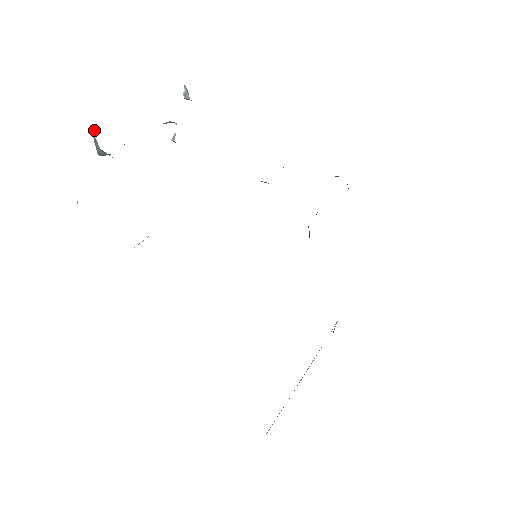
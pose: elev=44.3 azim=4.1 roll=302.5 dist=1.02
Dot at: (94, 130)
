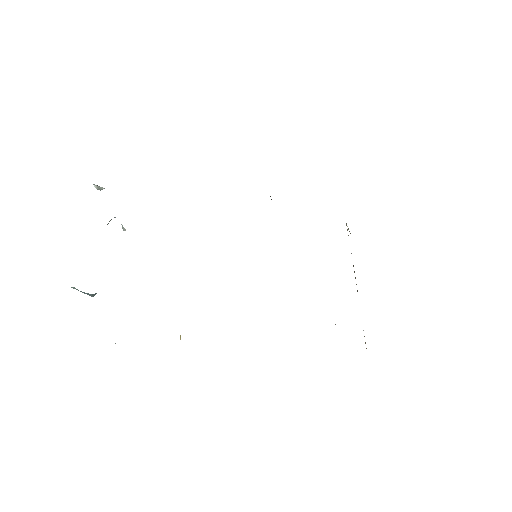
Dot at: (75, 288)
